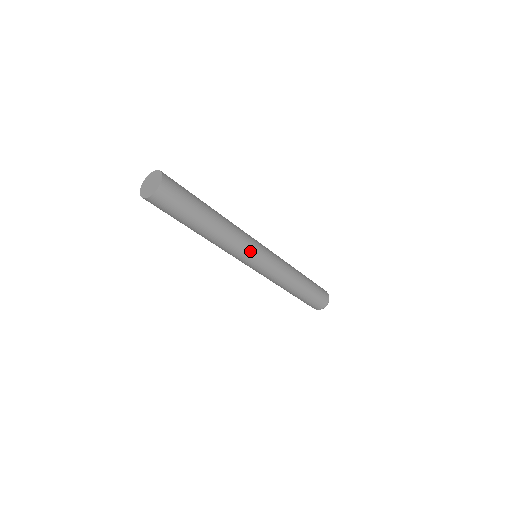
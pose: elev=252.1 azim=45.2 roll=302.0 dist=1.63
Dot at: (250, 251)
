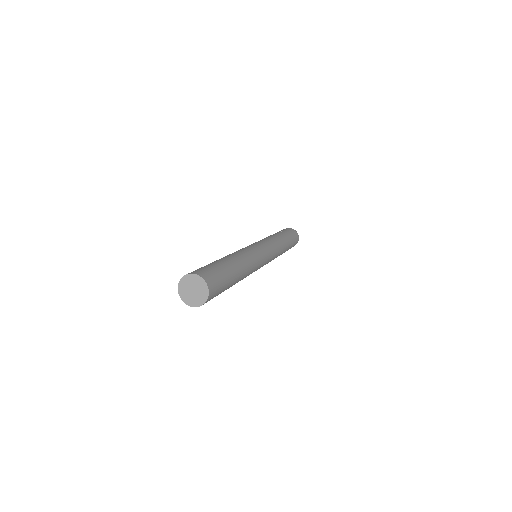
Dot at: (256, 270)
